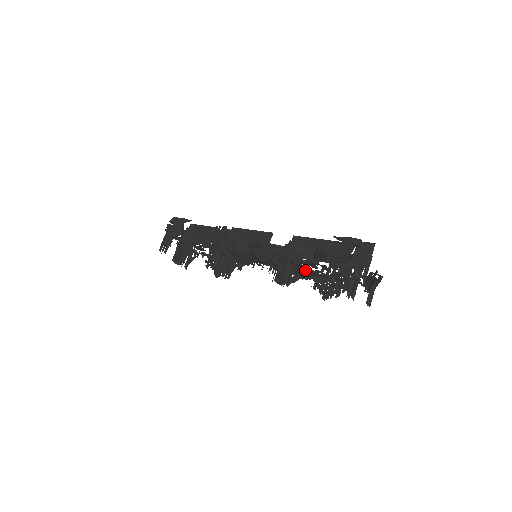
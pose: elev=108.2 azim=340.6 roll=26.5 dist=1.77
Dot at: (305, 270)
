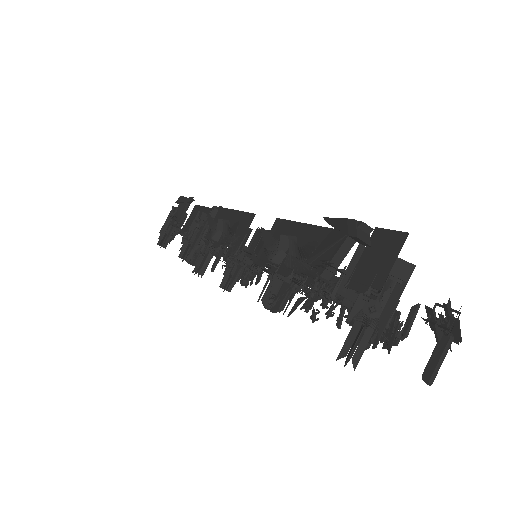
Dot at: (307, 287)
